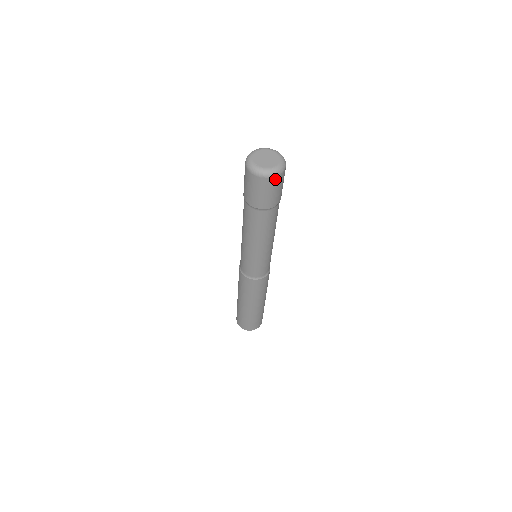
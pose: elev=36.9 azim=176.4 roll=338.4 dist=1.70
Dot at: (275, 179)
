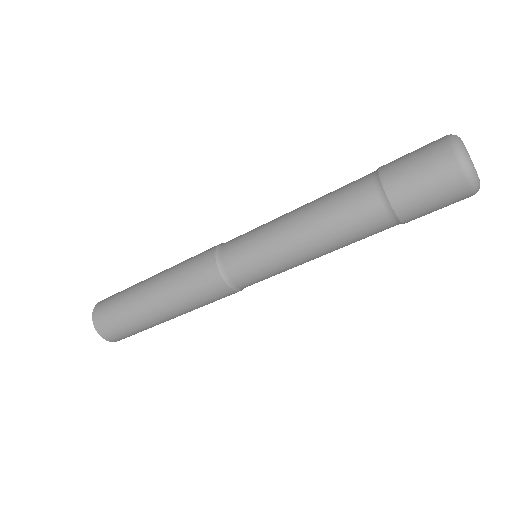
Dot at: occluded
